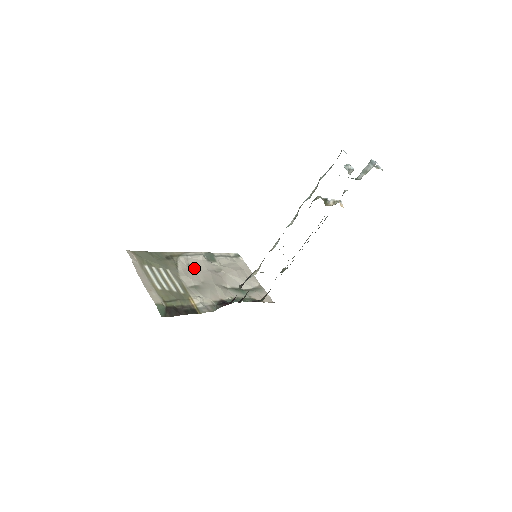
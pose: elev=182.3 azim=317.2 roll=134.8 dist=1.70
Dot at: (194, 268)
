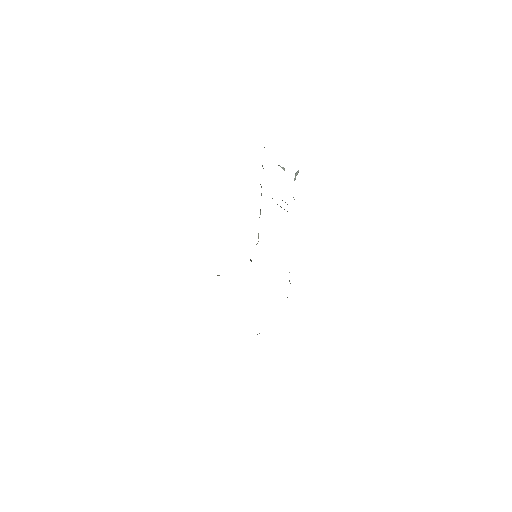
Dot at: occluded
